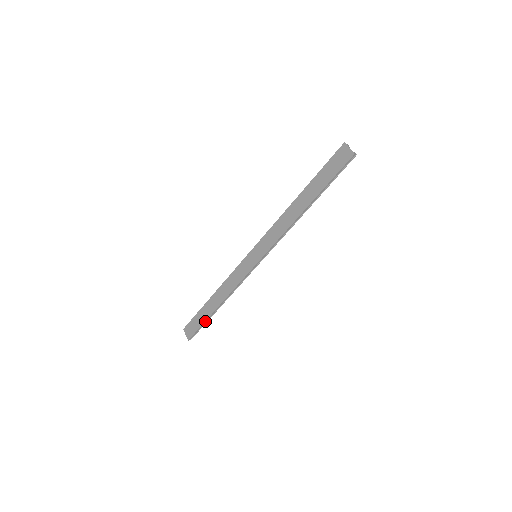
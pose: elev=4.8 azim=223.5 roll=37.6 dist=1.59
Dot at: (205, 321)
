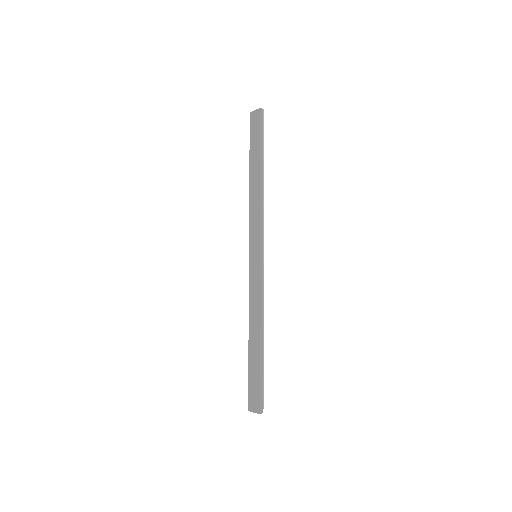
Dot at: (260, 370)
